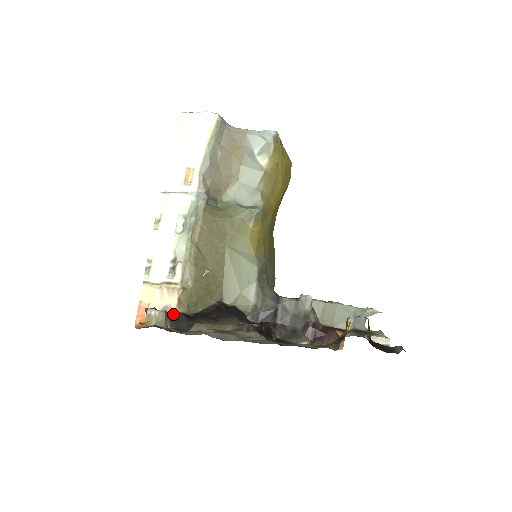
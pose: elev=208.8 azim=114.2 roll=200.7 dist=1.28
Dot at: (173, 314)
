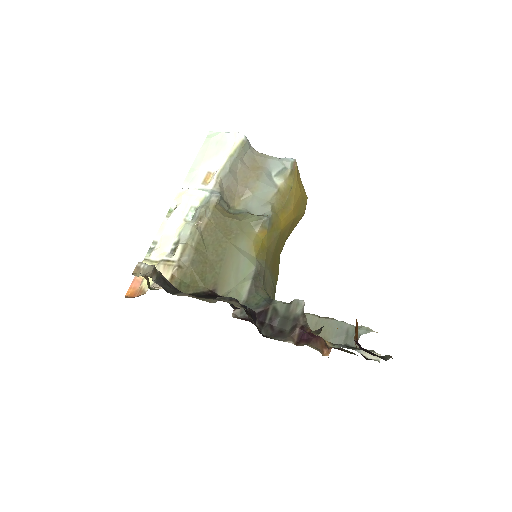
Dot at: (162, 276)
